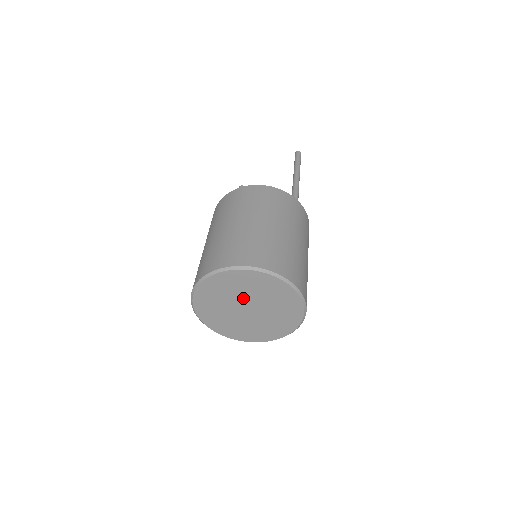
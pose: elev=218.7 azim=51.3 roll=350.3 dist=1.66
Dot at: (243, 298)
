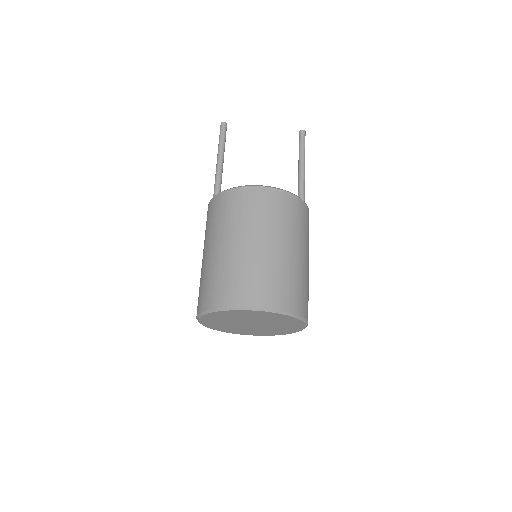
Dot at: (259, 321)
